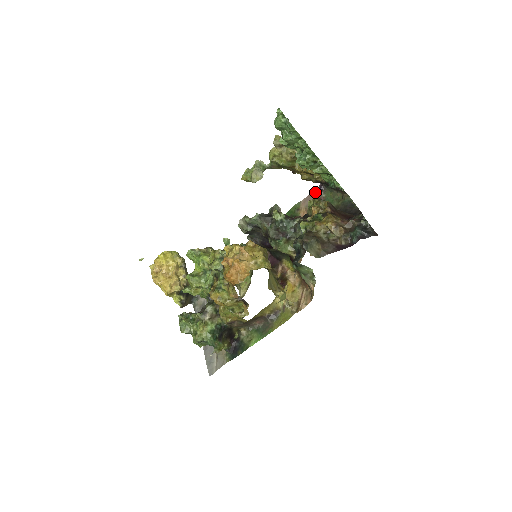
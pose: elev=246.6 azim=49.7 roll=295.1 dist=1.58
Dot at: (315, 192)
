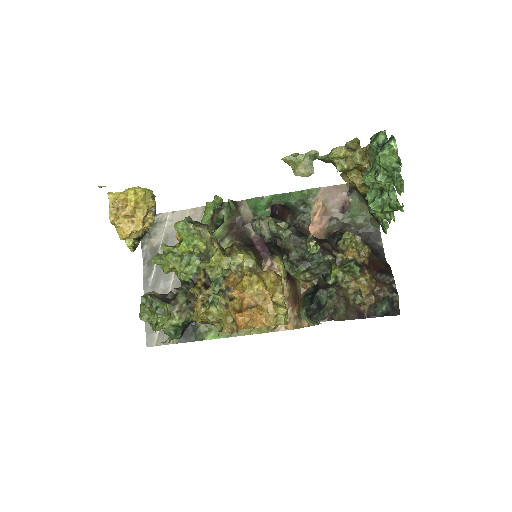
Dot at: (342, 188)
